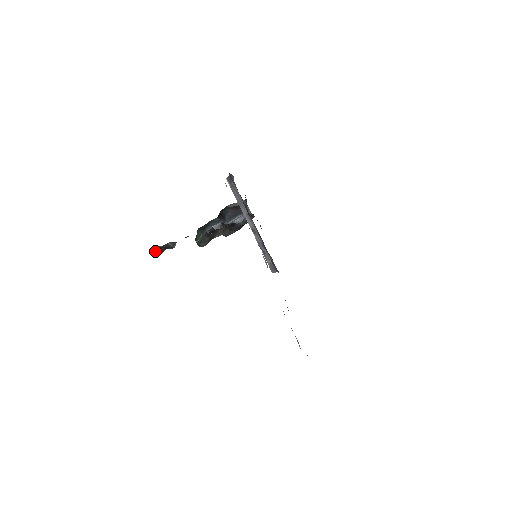
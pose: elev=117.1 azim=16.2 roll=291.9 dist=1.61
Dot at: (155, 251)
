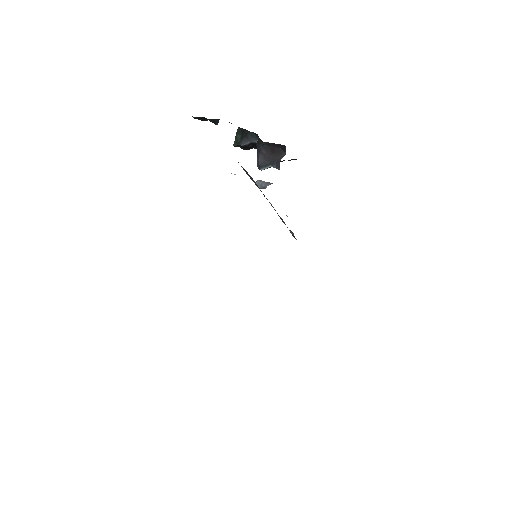
Dot at: (197, 118)
